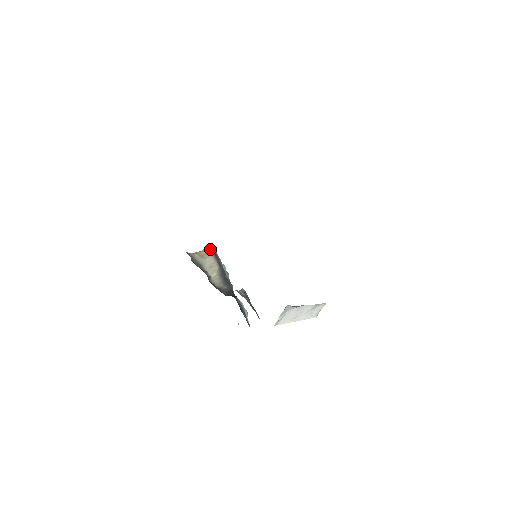
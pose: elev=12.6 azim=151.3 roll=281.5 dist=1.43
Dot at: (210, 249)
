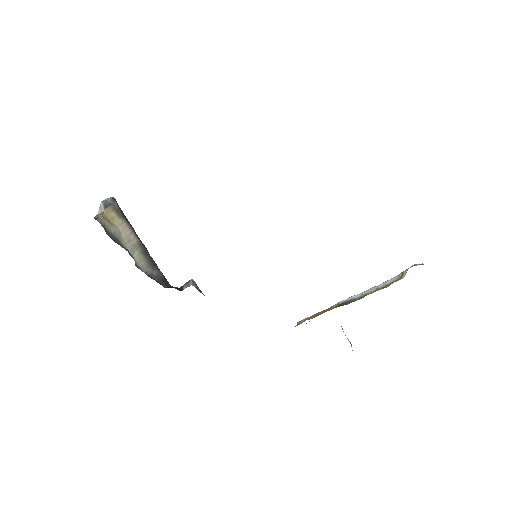
Dot at: (117, 210)
